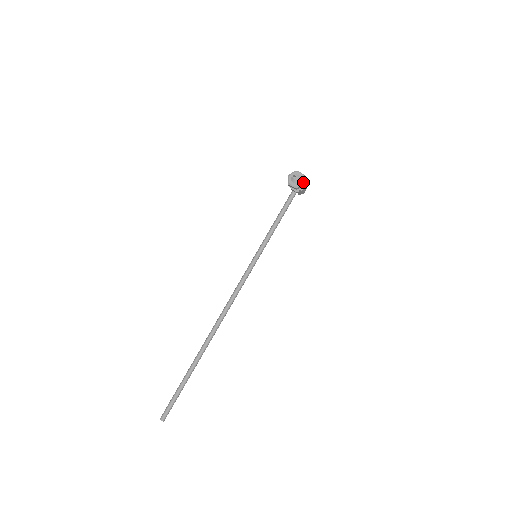
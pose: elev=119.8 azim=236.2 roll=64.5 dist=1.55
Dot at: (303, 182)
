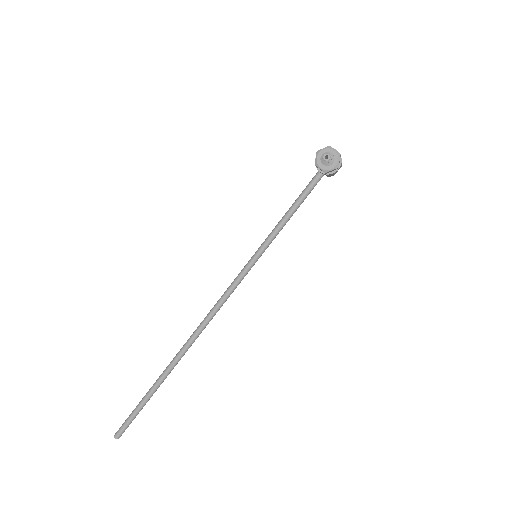
Dot at: (337, 165)
